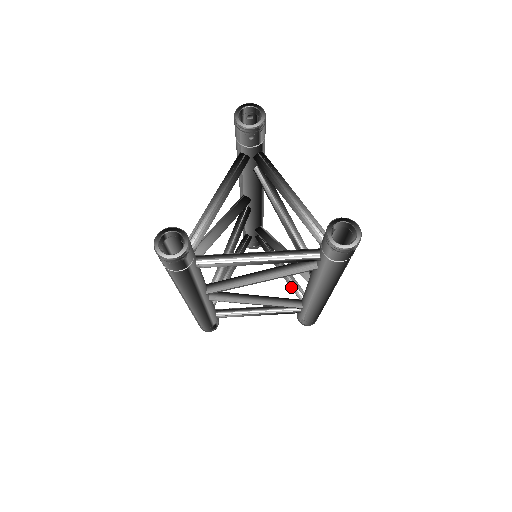
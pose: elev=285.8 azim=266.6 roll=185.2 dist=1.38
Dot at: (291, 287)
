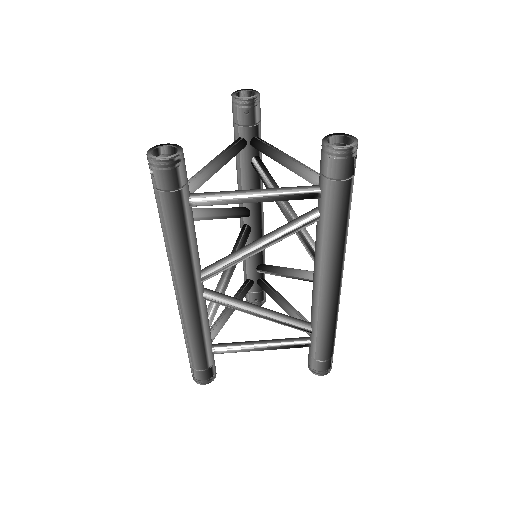
Dot at: occluded
